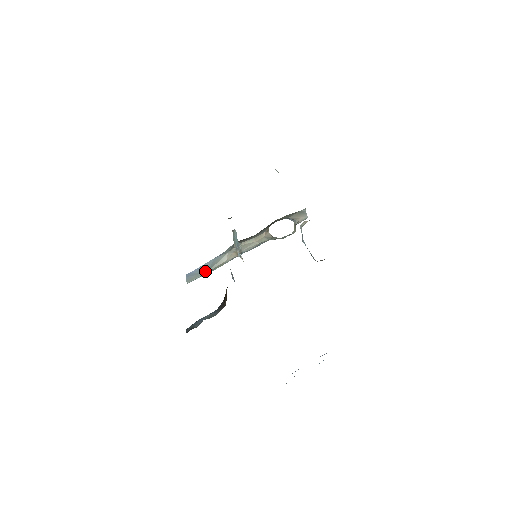
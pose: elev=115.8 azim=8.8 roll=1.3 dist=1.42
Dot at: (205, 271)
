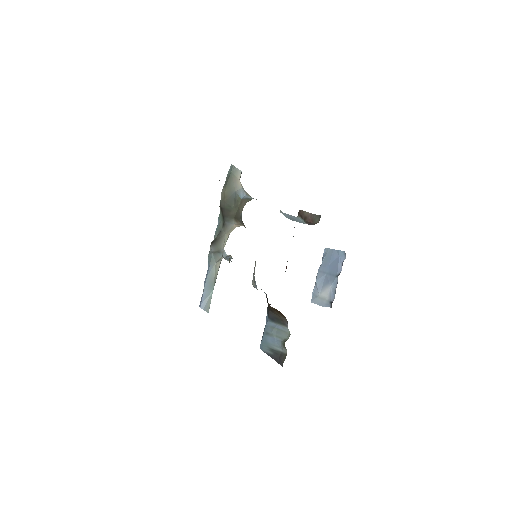
Dot at: (211, 291)
